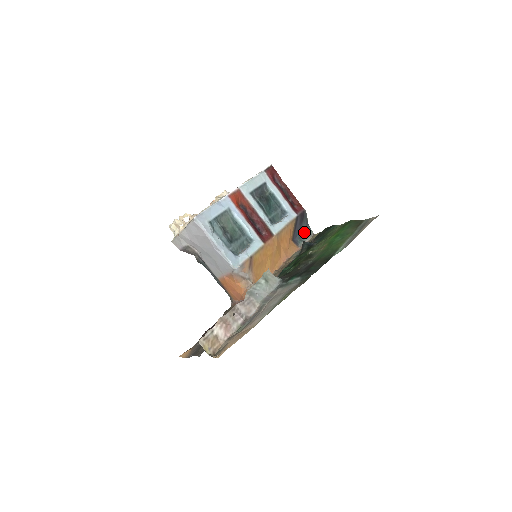
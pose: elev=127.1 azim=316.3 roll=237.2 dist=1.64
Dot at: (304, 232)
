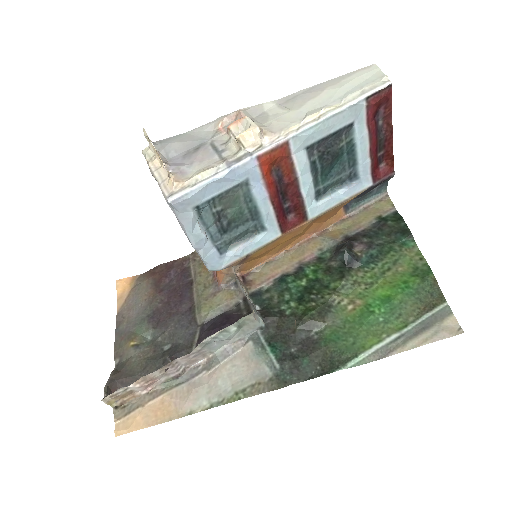
Dot at: (372, 191)
